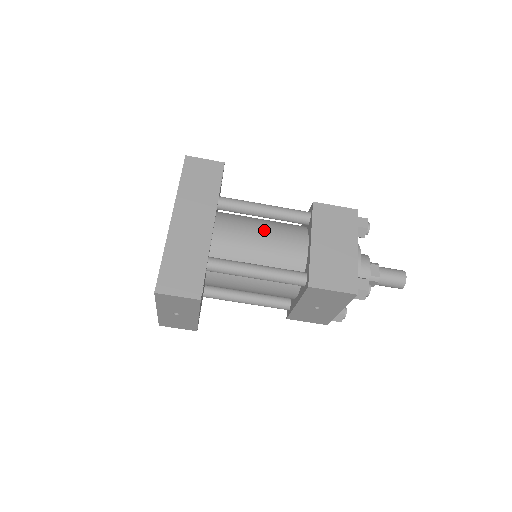
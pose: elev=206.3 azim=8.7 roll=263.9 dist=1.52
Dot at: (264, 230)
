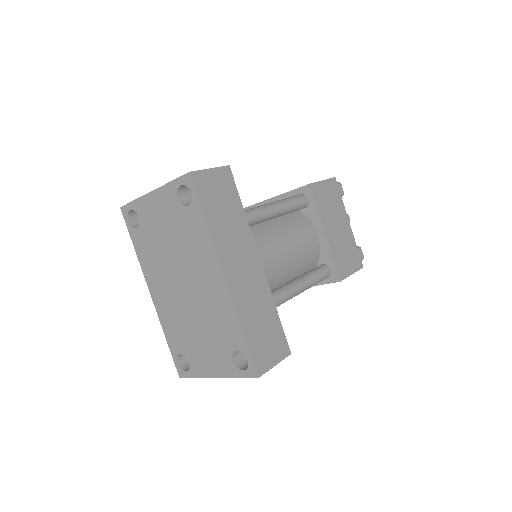
Dot at: (285, 236)
